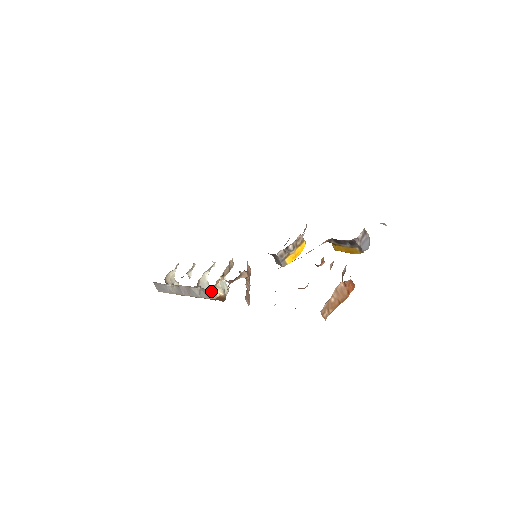
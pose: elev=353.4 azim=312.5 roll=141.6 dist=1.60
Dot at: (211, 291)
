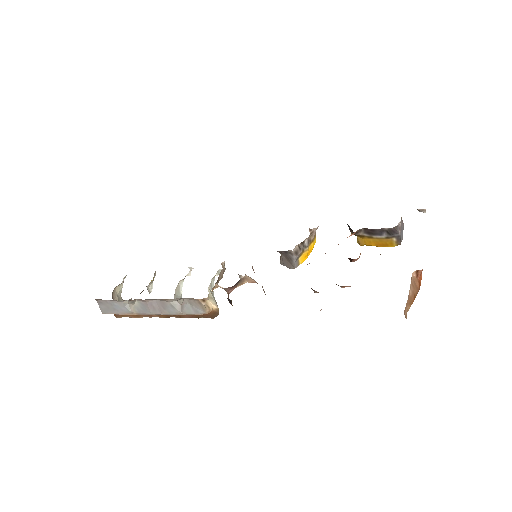
Dot at: (205, 302)
